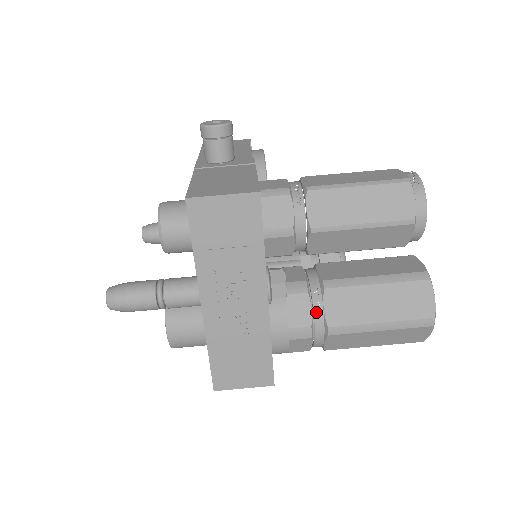
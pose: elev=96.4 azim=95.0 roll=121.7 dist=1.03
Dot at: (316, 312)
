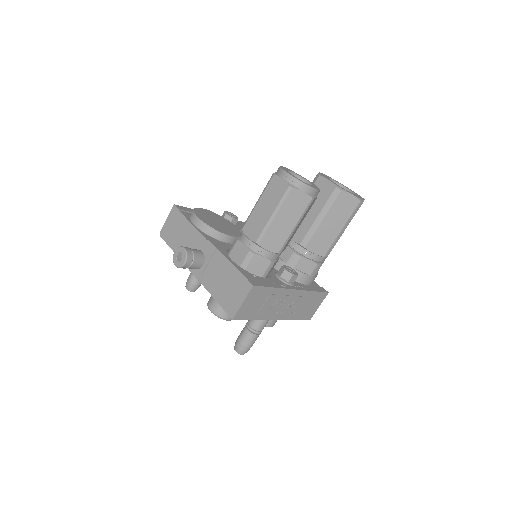
Dot at: (313, 258)
